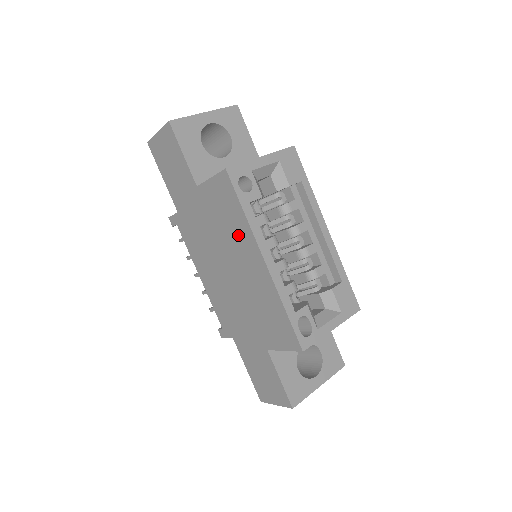
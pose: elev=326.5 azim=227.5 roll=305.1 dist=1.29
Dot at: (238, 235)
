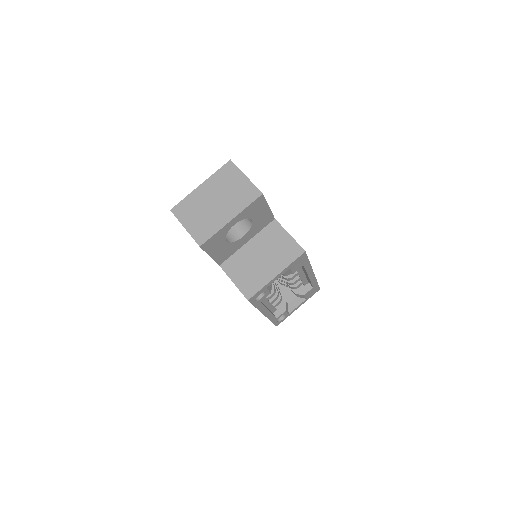
Dot at: occluded
